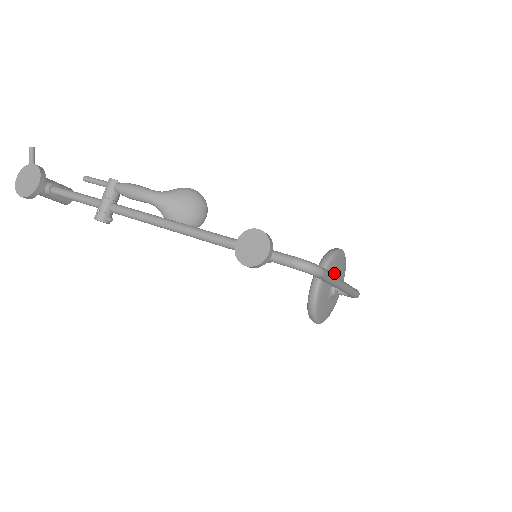
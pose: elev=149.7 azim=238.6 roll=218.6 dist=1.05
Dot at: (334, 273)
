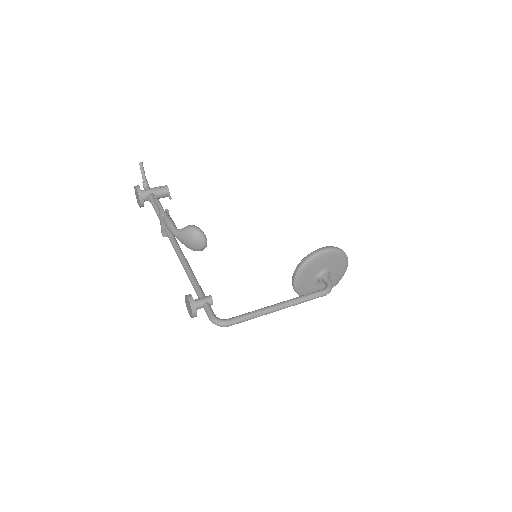
Dot at: (315, 270)
